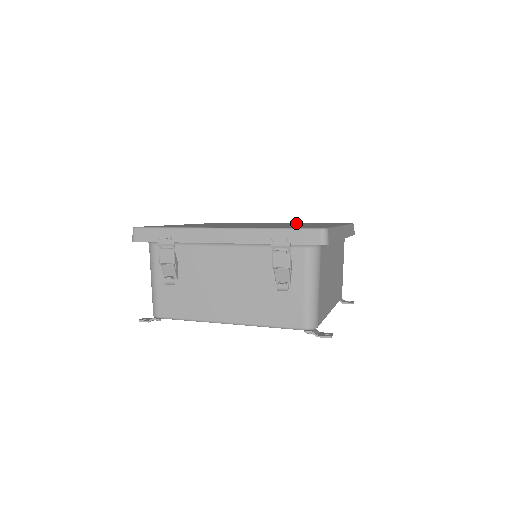
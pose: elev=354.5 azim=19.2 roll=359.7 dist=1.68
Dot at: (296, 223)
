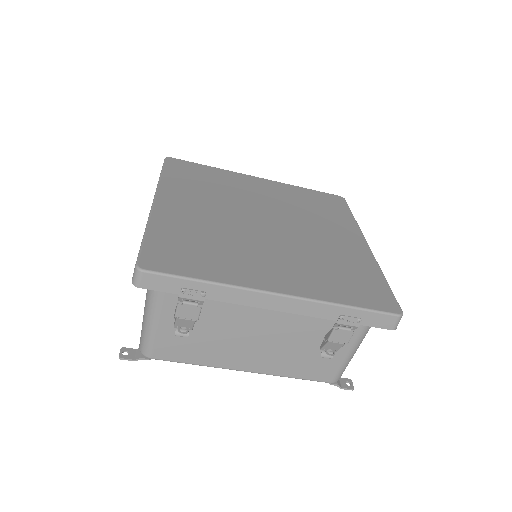
Dot at: (285, 189)
